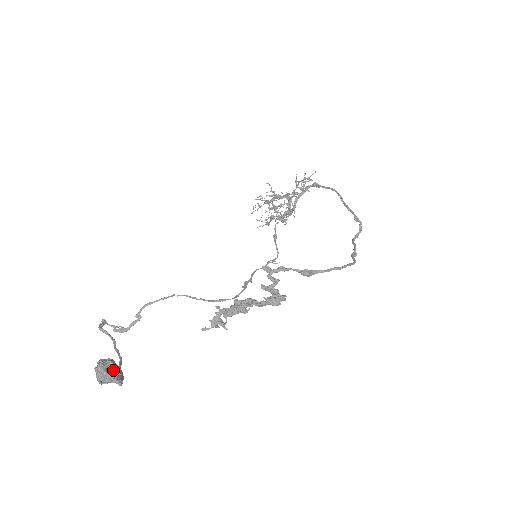
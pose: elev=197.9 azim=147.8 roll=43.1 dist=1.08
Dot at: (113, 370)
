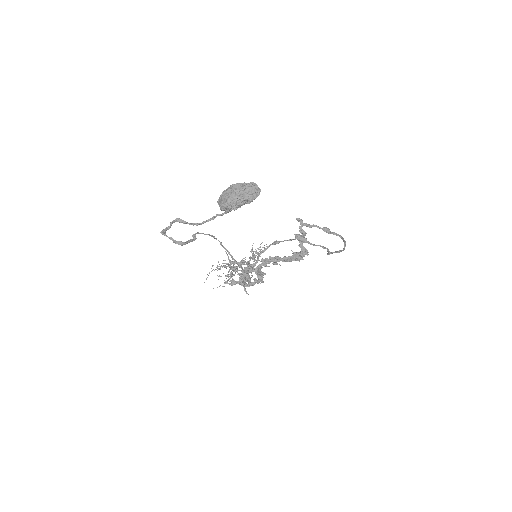
Dot at: (251, 184)
